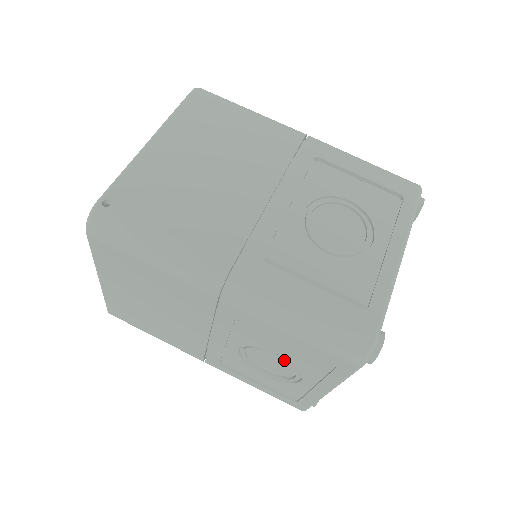
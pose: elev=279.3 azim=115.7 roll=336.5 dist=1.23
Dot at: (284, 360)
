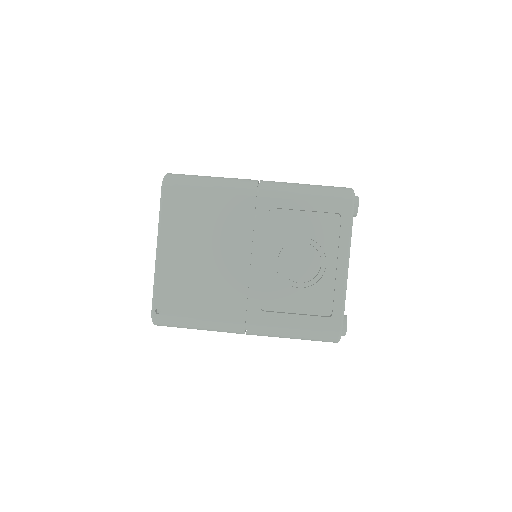
Dot at: occluded
